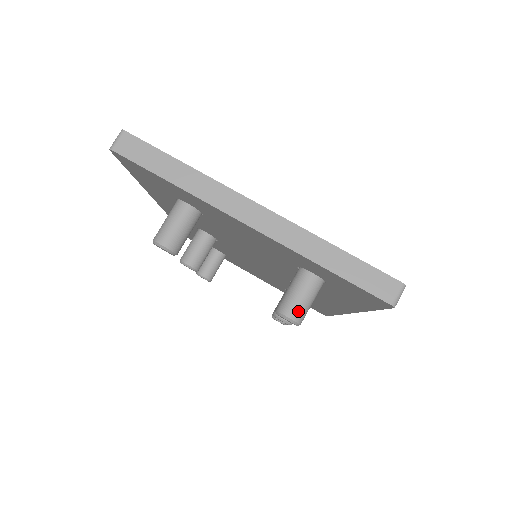
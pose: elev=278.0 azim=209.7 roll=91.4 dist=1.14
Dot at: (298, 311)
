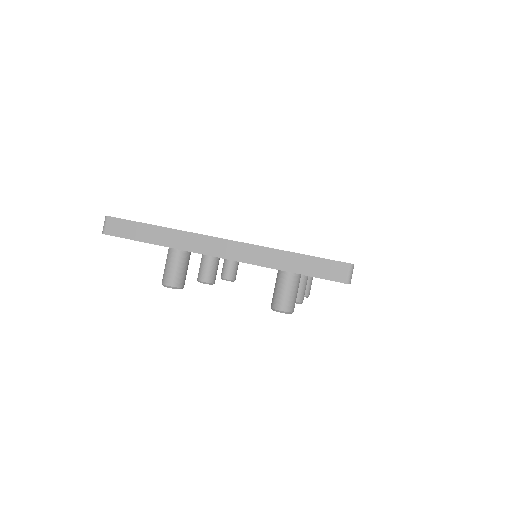
Dot at: (286, 303)
